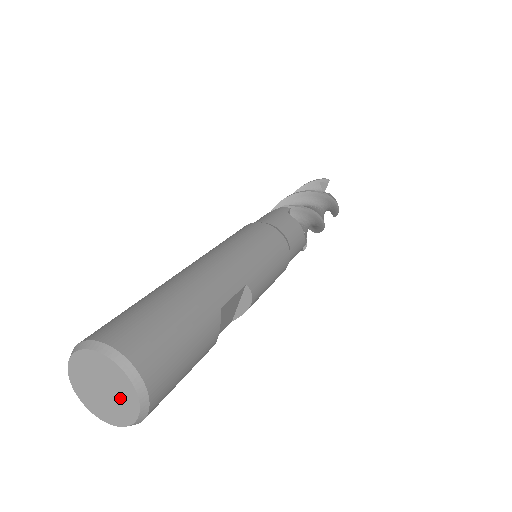
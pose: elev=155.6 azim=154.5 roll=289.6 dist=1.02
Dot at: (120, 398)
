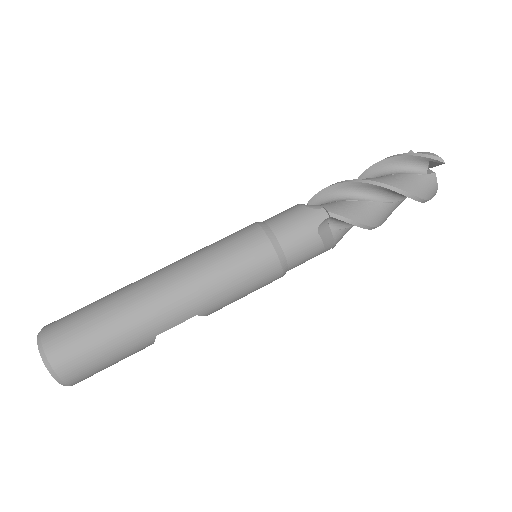
Dot at: occluded
